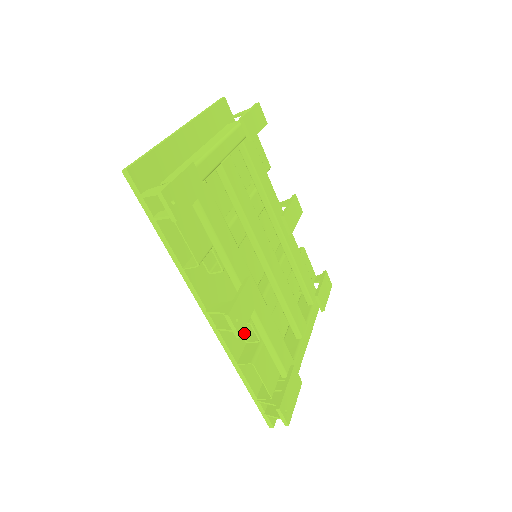
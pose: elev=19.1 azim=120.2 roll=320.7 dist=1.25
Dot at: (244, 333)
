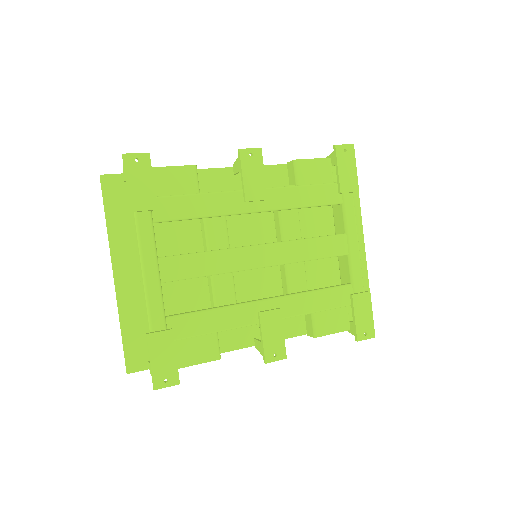
Dot at: occluded
